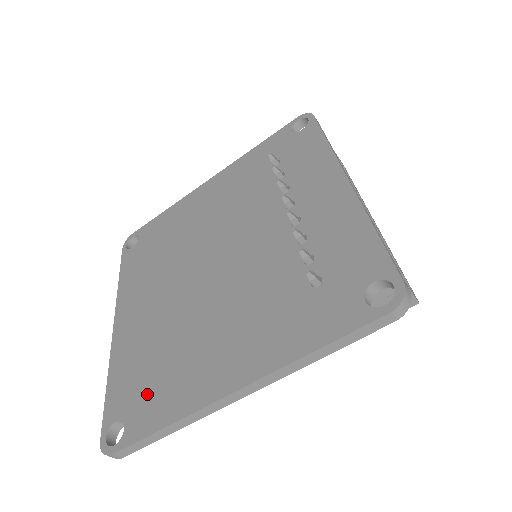
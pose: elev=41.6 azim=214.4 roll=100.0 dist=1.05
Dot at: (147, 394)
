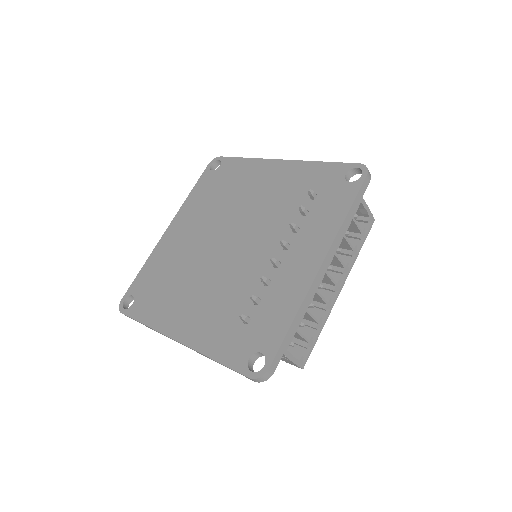
Dot at: (150, 296)
